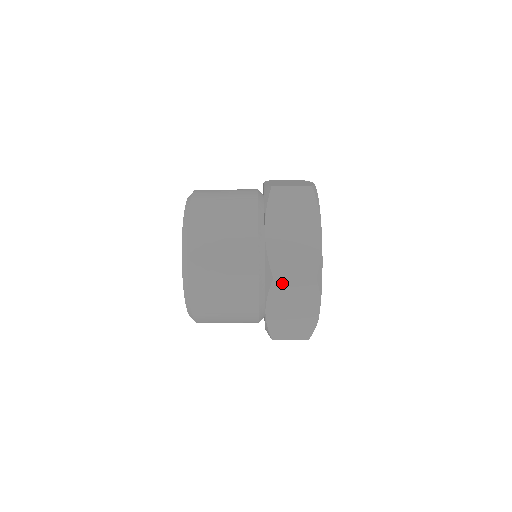
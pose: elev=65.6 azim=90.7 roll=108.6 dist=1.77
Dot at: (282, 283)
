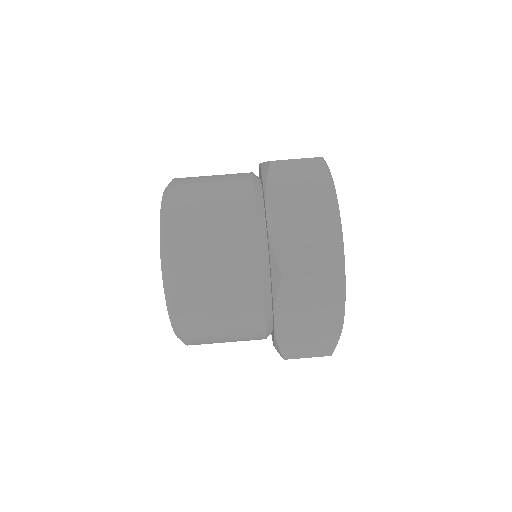
Dot at: (294, 282)
